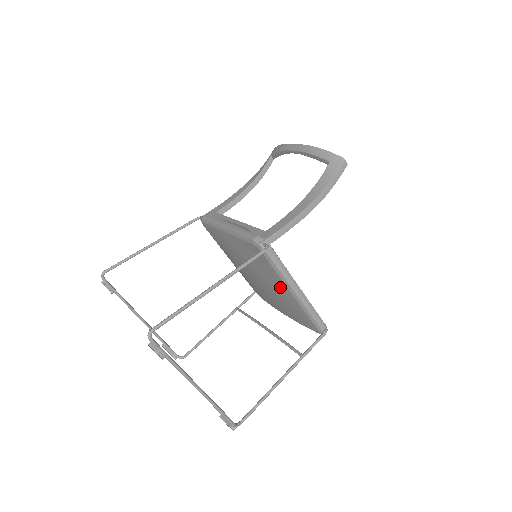
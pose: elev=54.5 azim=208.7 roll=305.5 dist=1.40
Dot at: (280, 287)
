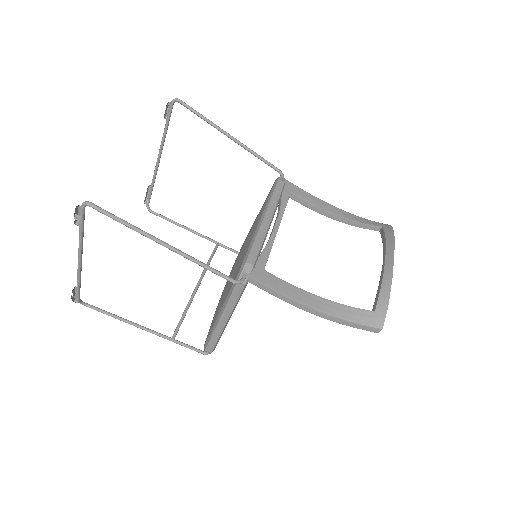
Dot at: (223, 299)
